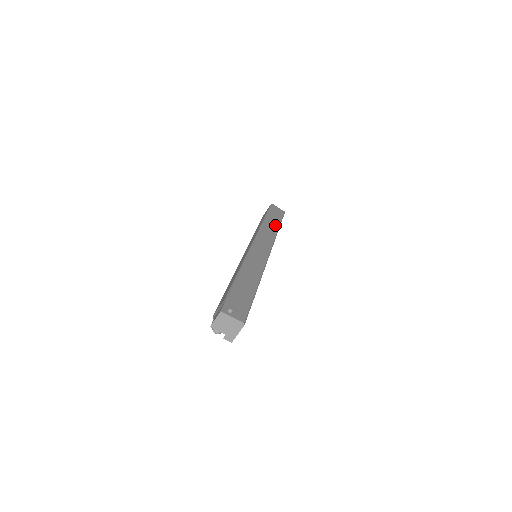
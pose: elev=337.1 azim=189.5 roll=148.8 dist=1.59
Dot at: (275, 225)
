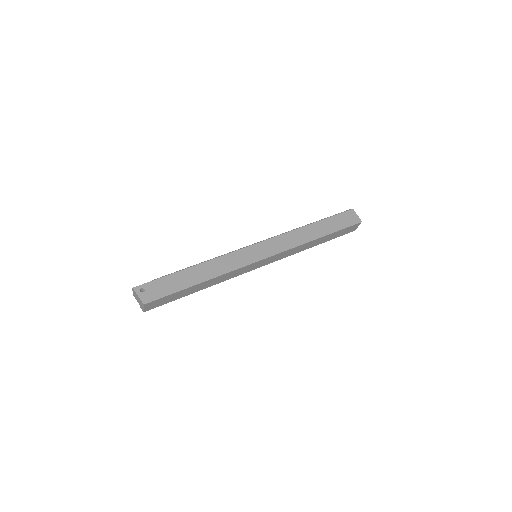
Dot at: (318, 233)
